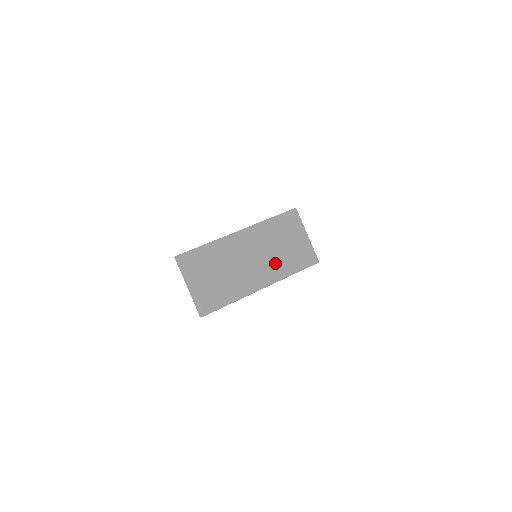
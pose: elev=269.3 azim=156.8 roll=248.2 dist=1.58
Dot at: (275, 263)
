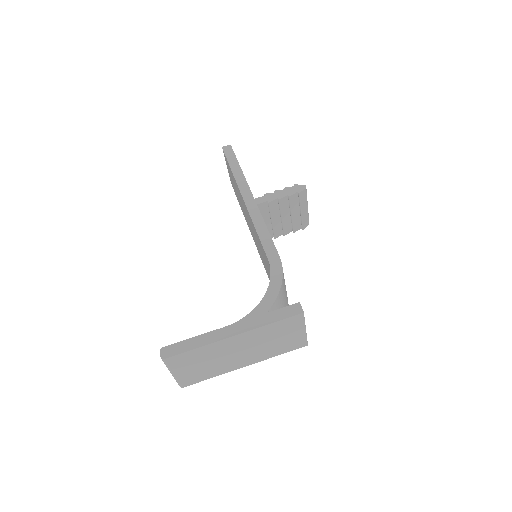
Dot at: (262, 352)
